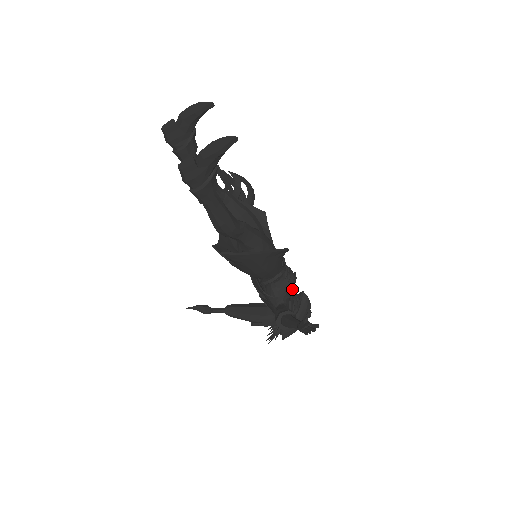
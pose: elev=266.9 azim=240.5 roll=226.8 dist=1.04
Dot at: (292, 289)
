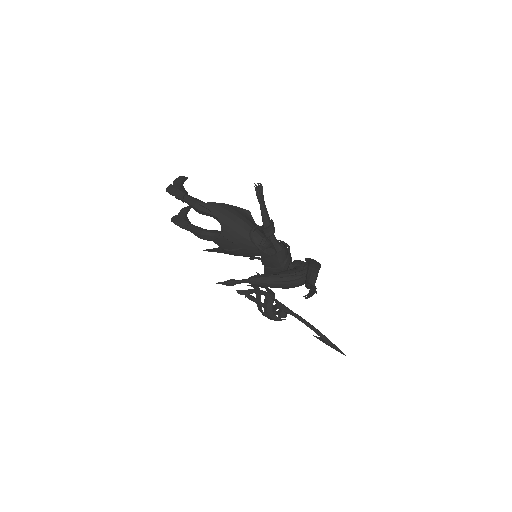
Dot at: occluded
